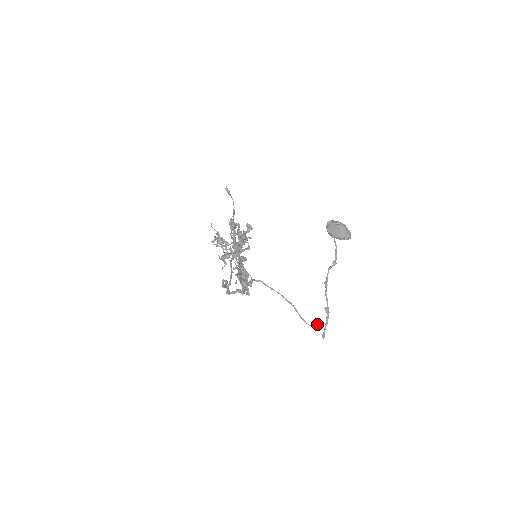
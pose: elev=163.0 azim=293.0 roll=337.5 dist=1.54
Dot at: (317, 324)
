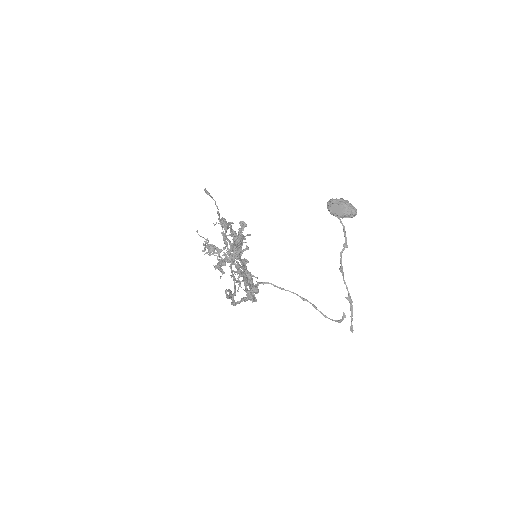
Dot at: (342, 317)
